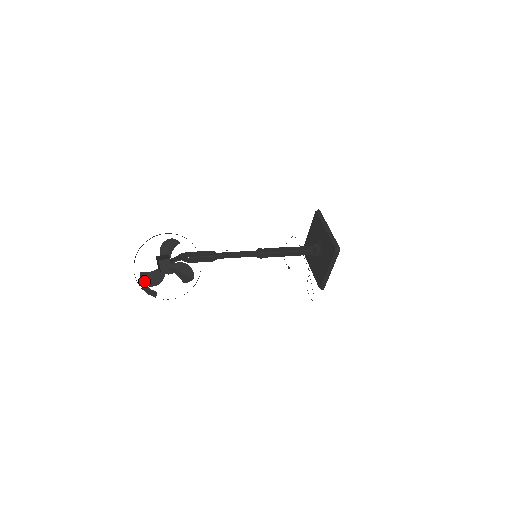
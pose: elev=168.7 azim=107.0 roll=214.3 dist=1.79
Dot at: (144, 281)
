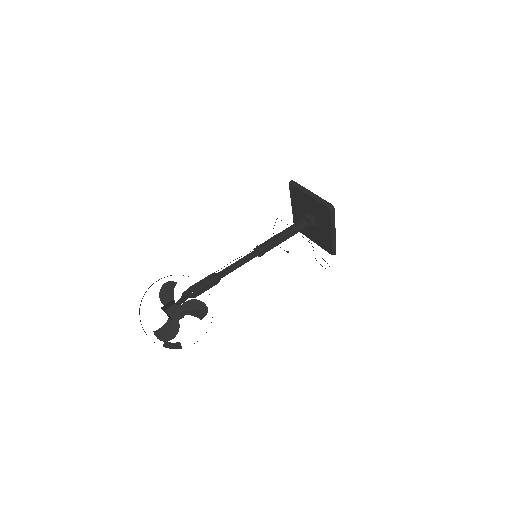
Dot at: (161, 338)
